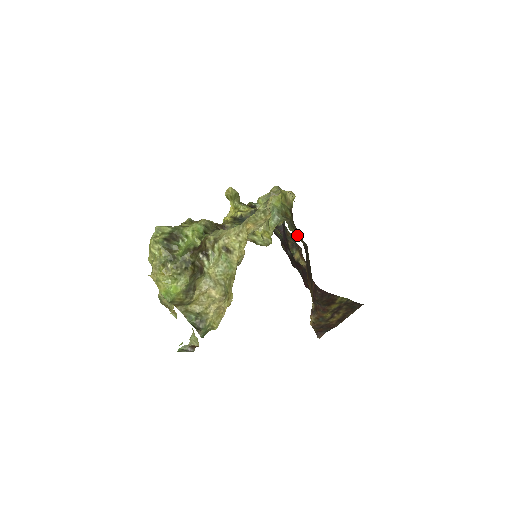
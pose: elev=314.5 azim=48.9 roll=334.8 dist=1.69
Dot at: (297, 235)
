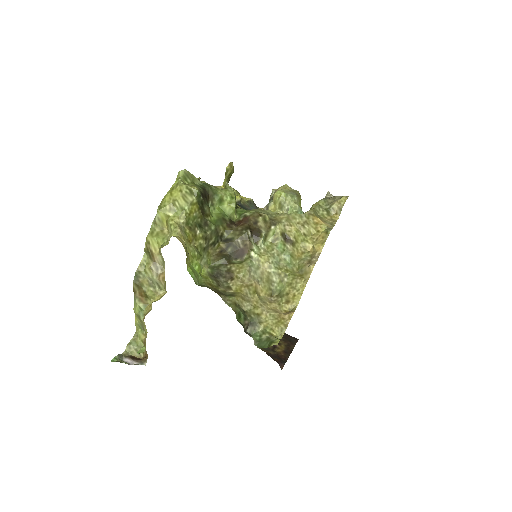
Dot at: occluded
